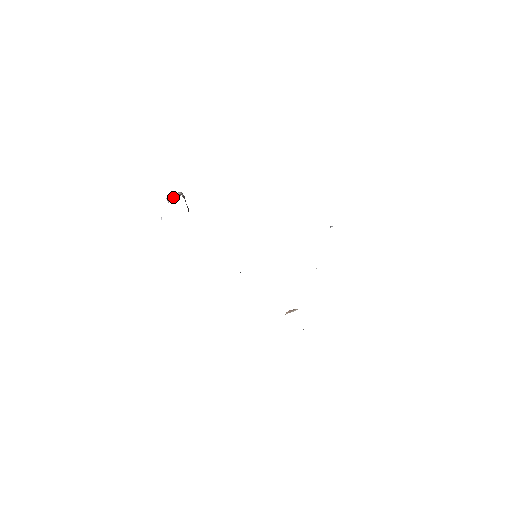
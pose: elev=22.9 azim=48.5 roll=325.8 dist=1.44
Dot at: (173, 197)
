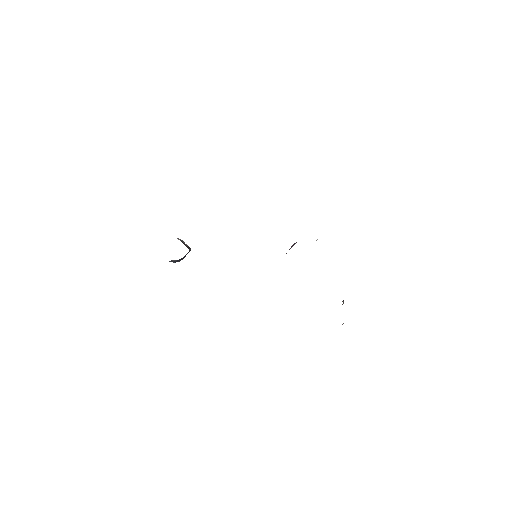
Dot at: occluded
